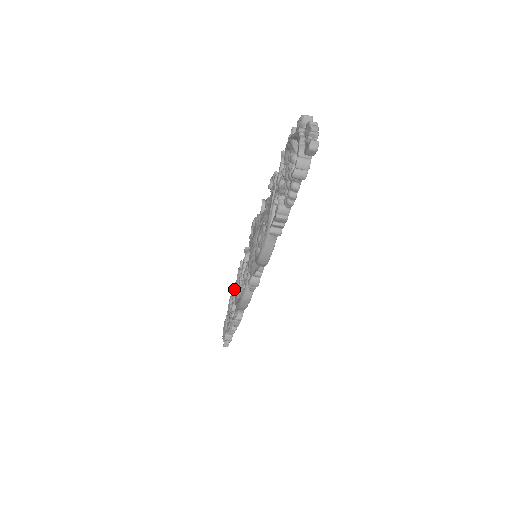
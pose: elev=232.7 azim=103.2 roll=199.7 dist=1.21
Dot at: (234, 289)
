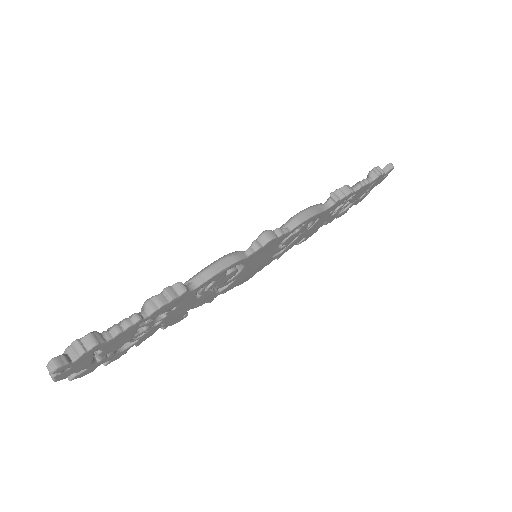
Dot at: occluded
